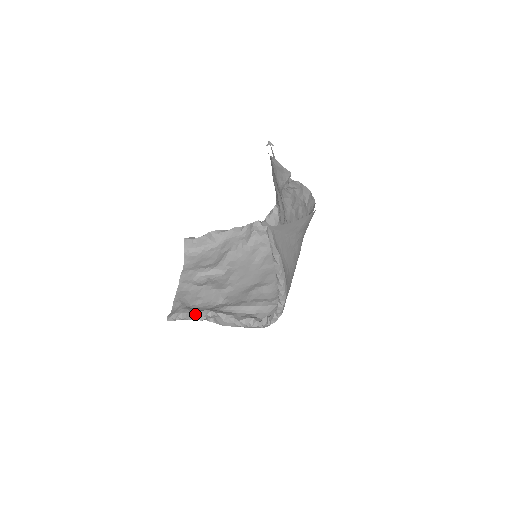
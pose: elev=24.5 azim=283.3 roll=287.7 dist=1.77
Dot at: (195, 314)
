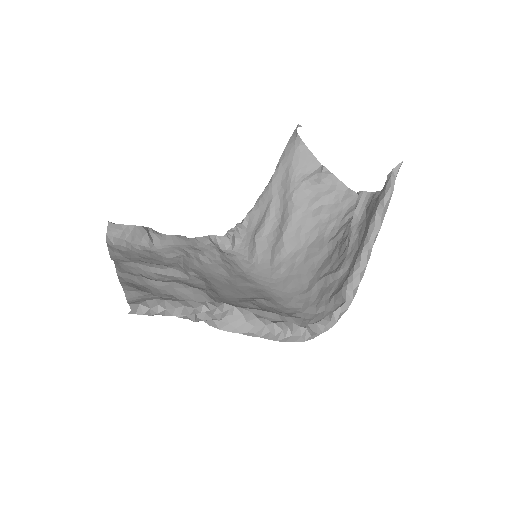
Dot at: (195, 304)
